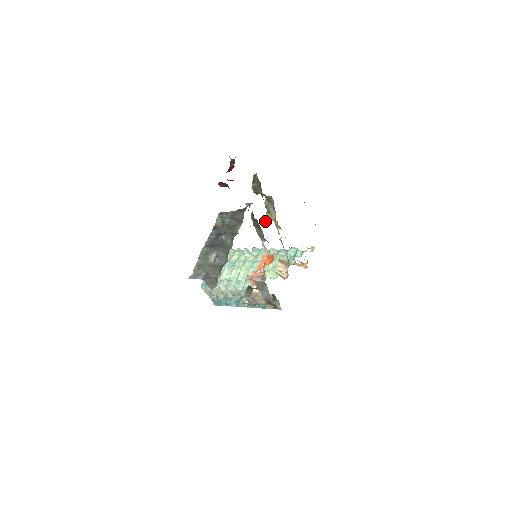
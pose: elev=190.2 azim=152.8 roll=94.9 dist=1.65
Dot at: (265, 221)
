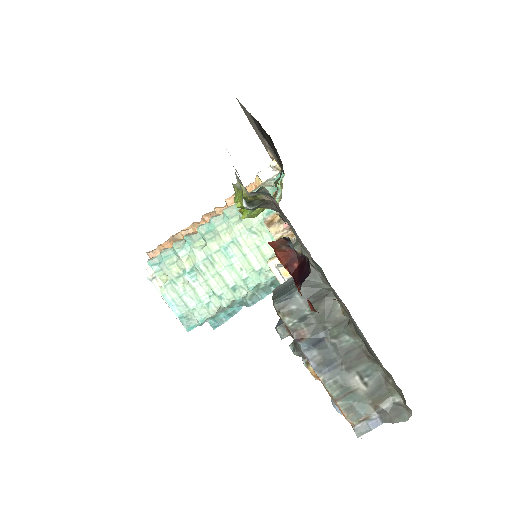
Dot at: (255, 216)
